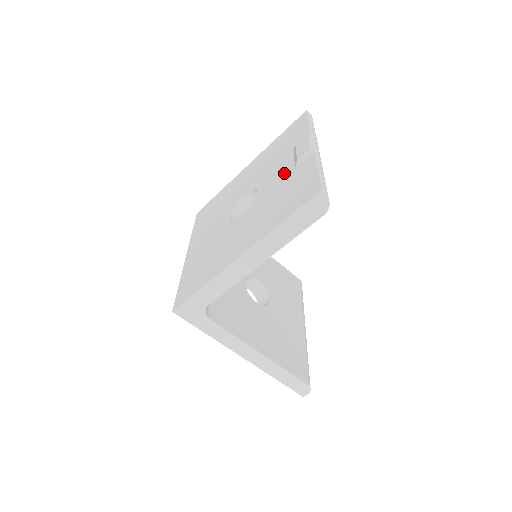
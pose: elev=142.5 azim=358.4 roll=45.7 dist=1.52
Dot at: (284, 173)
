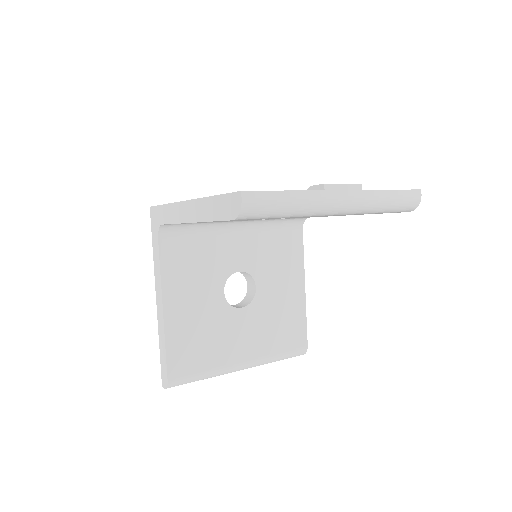
Dot at: occluded
